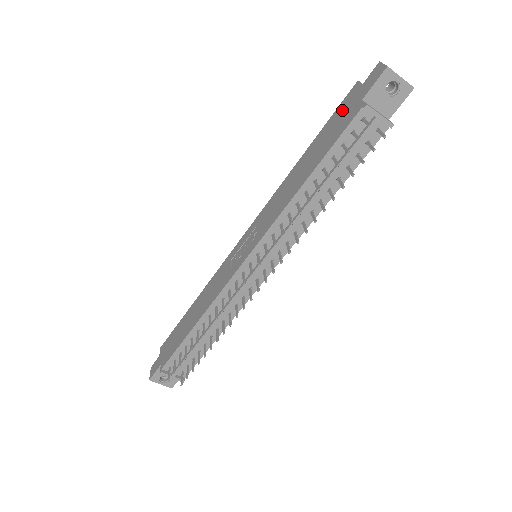
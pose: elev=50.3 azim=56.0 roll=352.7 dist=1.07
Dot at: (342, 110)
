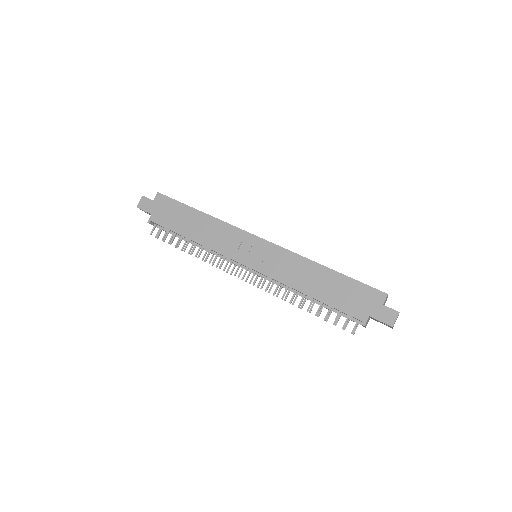
Dot at: (364, 295)
